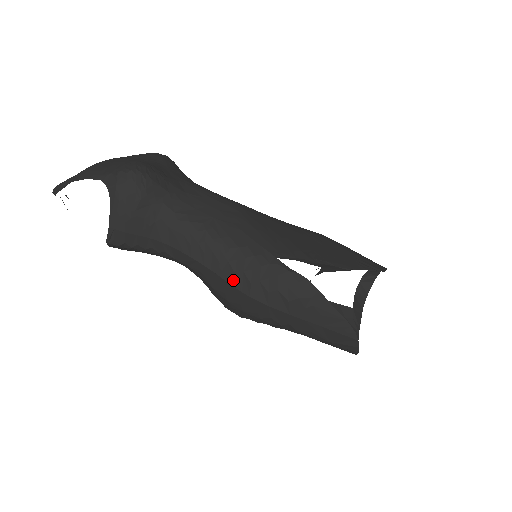
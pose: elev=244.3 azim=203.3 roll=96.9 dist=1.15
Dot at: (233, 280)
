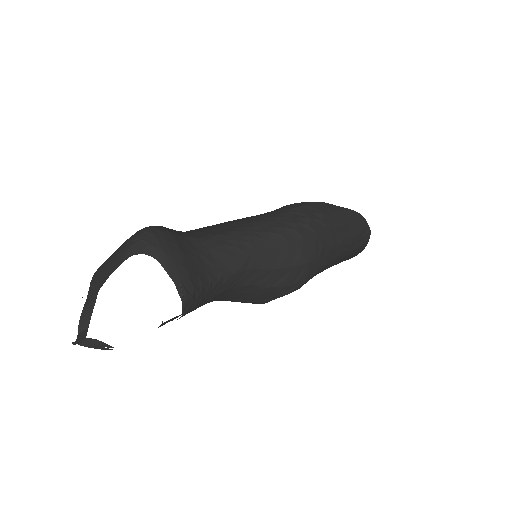
Dot at: (284, 240)
